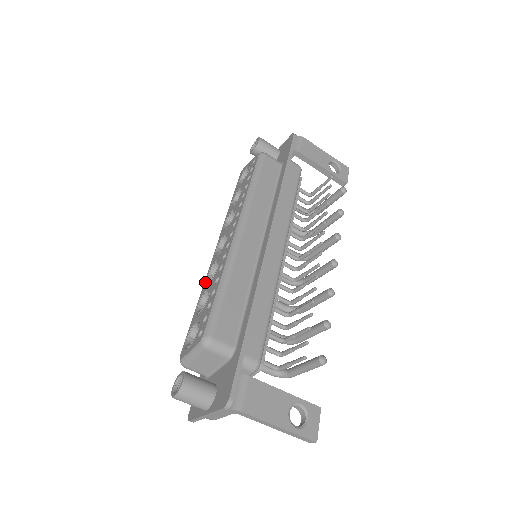
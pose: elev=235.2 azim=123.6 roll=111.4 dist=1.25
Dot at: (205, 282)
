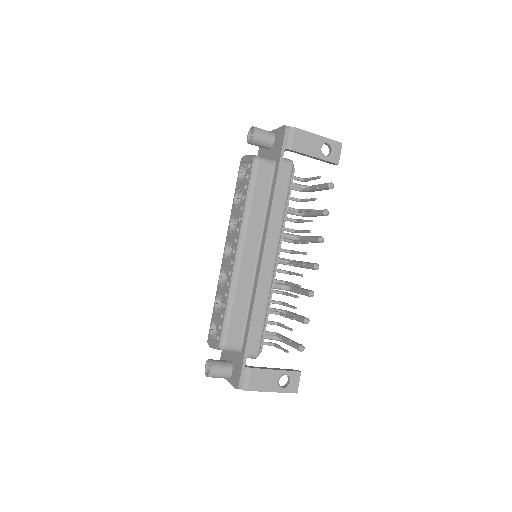
Dot at: (219, 282)
